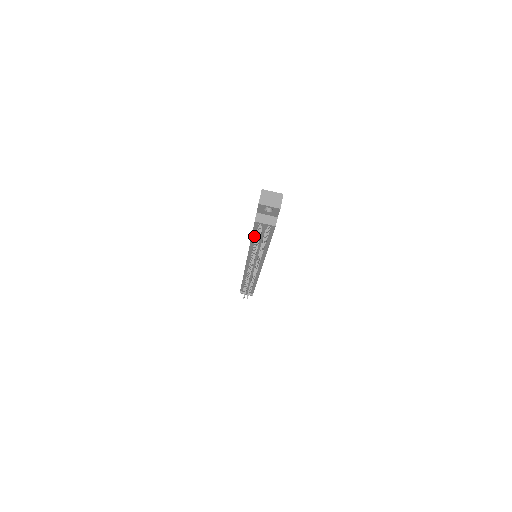
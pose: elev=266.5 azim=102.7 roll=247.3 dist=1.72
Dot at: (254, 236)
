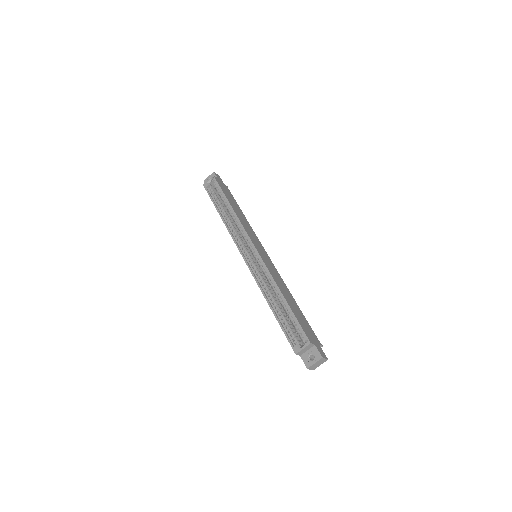
Dot at: occluded
